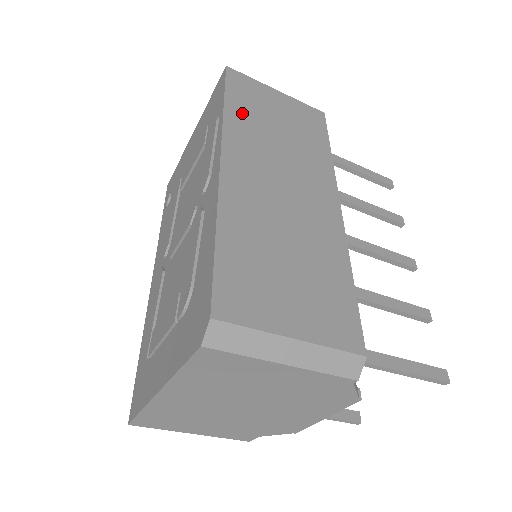
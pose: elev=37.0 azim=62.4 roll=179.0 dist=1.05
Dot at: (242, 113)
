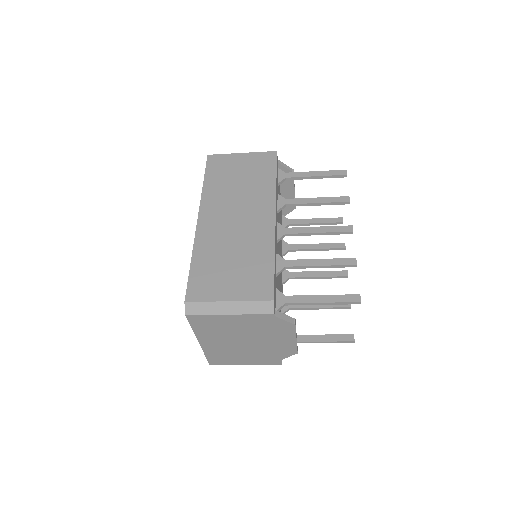
Dot at: (214, 183)
